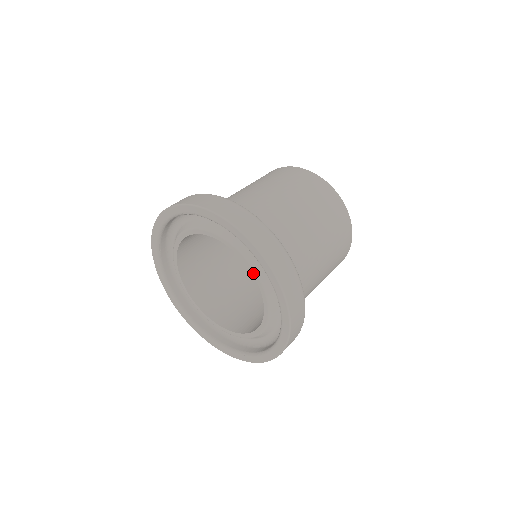
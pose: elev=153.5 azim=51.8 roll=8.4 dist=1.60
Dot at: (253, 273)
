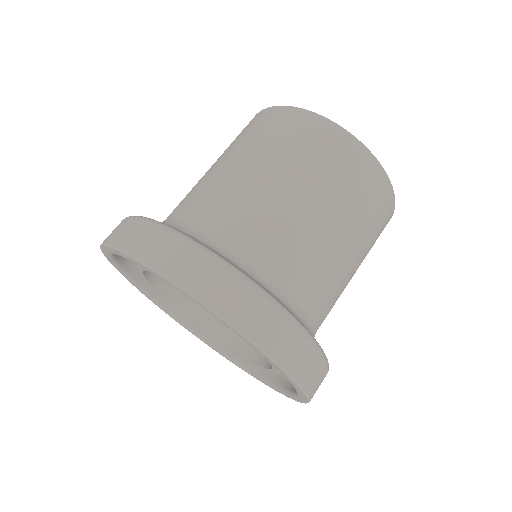
Dot at: occluded
